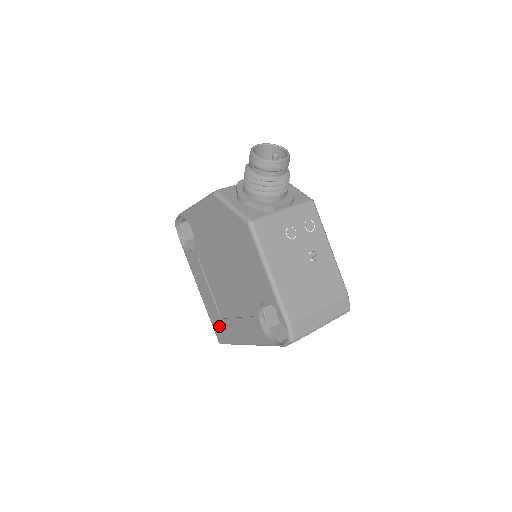
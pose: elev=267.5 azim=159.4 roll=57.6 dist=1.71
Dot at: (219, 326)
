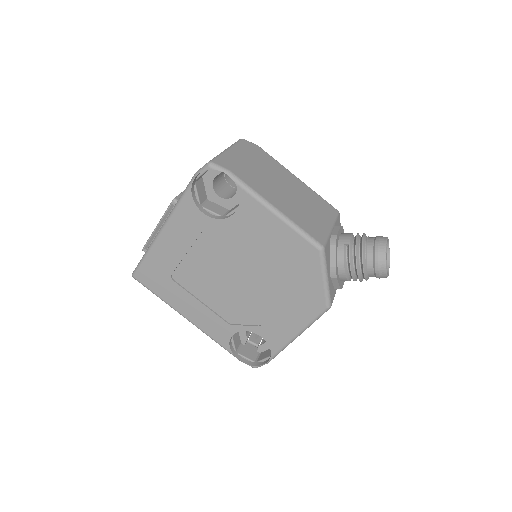
Dot at: (157, 276)
